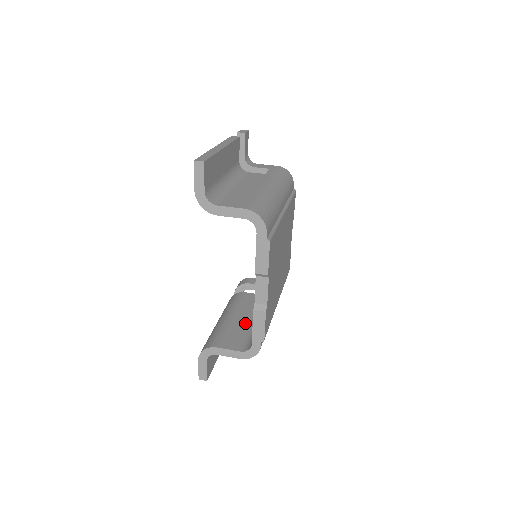
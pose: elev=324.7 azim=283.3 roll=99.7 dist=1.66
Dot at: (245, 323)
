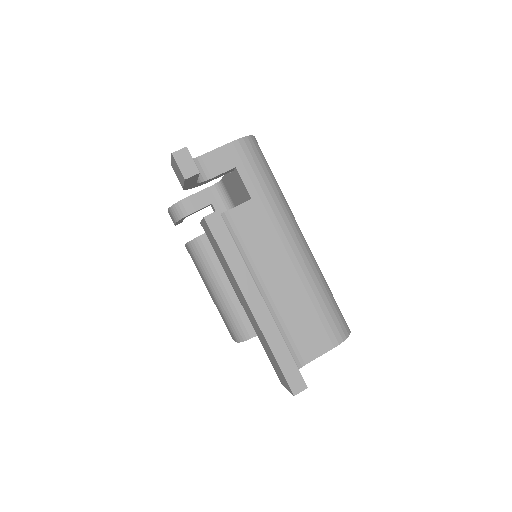
Dot at: occluded
